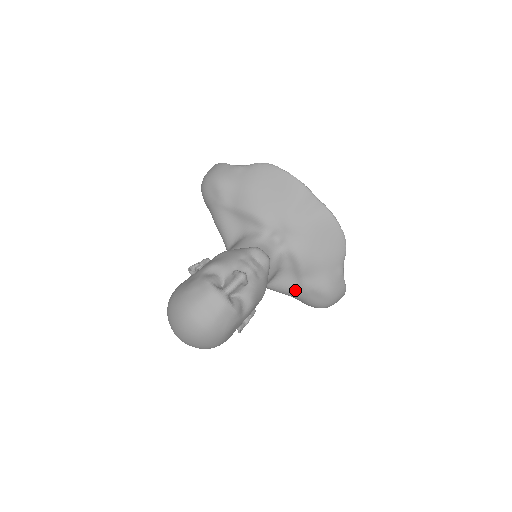
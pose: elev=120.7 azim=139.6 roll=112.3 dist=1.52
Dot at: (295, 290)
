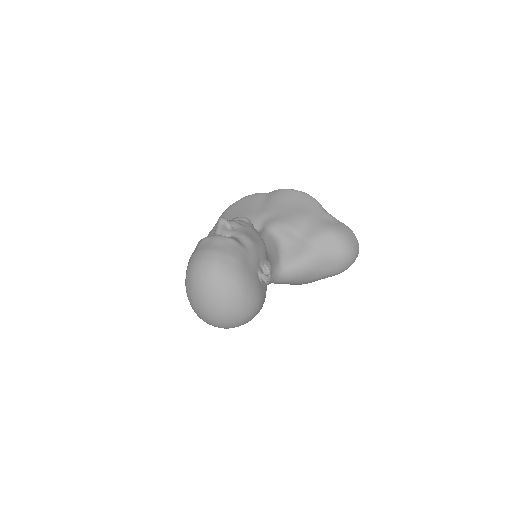
Dot at: (306, 253)
